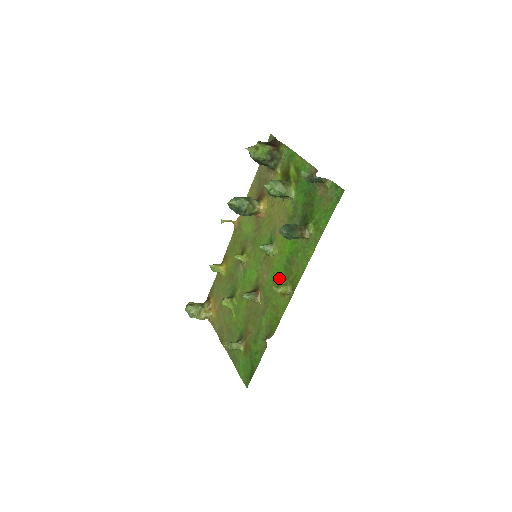
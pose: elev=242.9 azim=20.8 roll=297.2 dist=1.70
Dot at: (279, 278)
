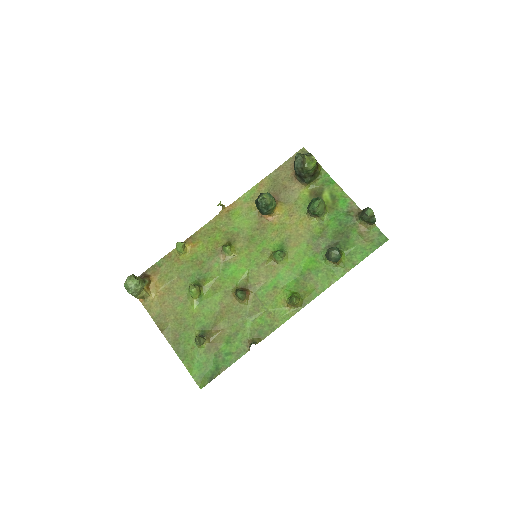
Dot at: (285, 288)
